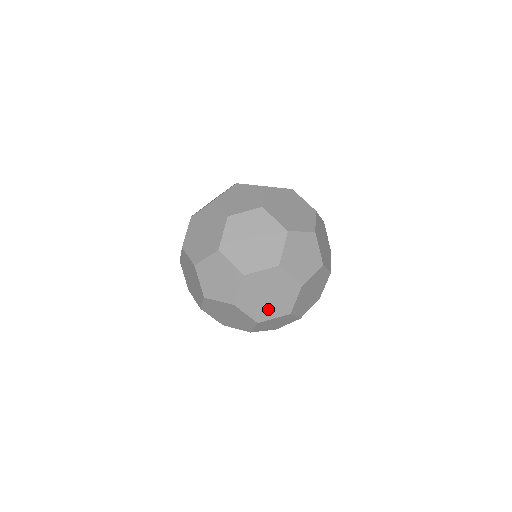
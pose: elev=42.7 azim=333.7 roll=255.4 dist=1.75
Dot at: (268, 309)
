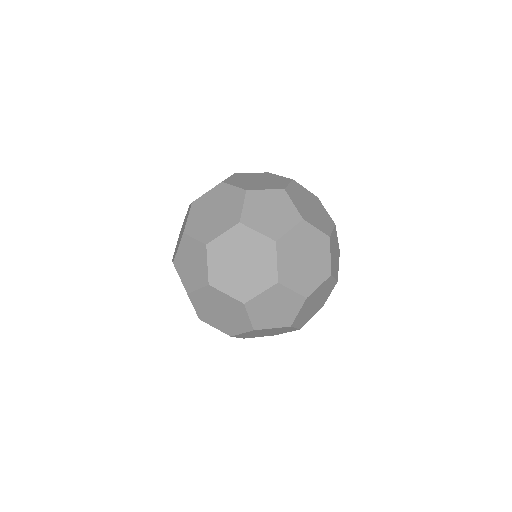
Dot at: (249, 282)
